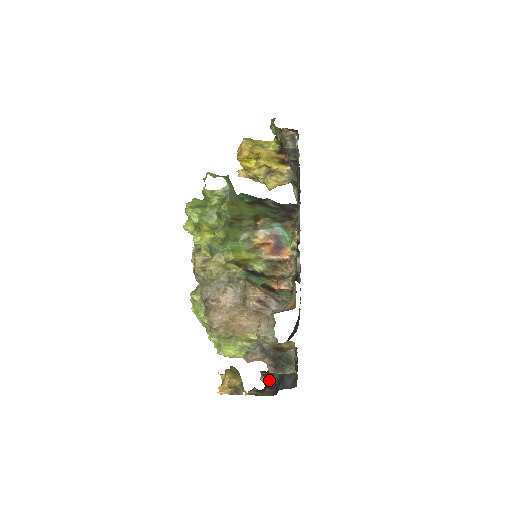
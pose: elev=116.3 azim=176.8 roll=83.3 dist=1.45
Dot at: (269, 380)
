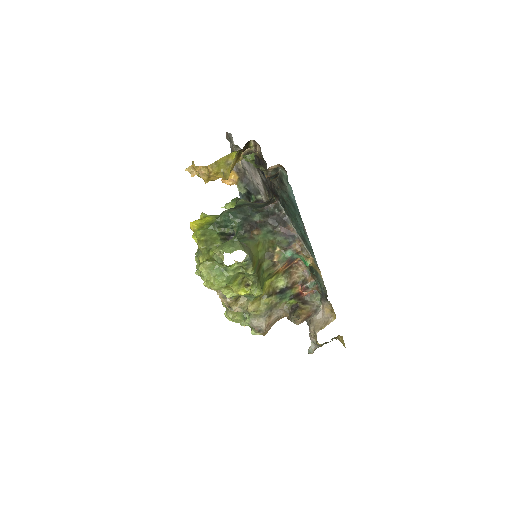
Dot at: occluded
